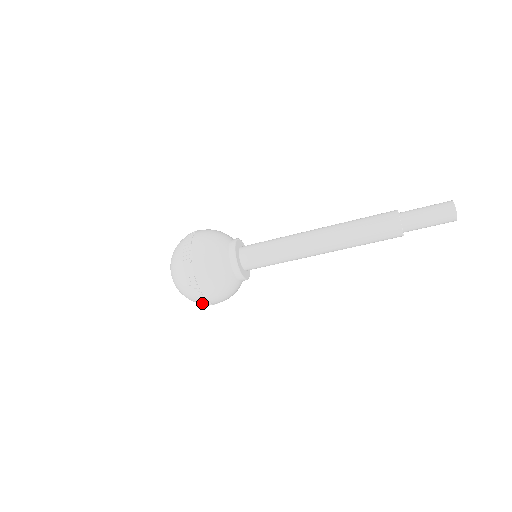
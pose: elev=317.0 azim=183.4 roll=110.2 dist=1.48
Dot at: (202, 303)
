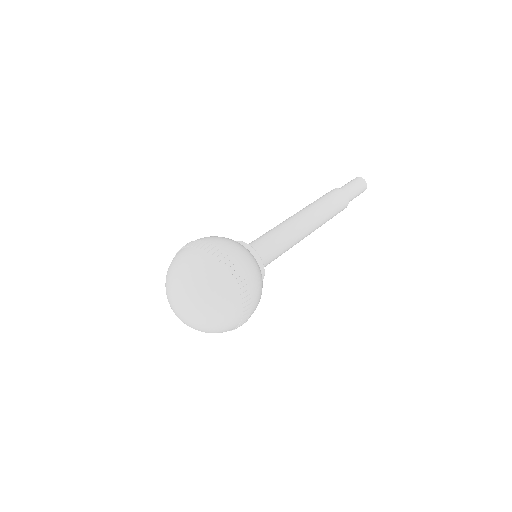
Dot at: (243, 304)
